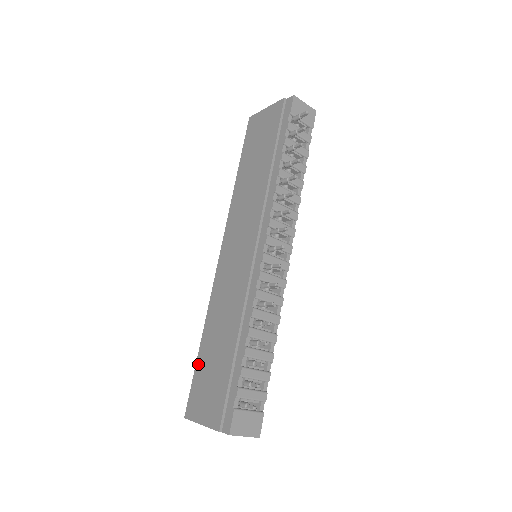
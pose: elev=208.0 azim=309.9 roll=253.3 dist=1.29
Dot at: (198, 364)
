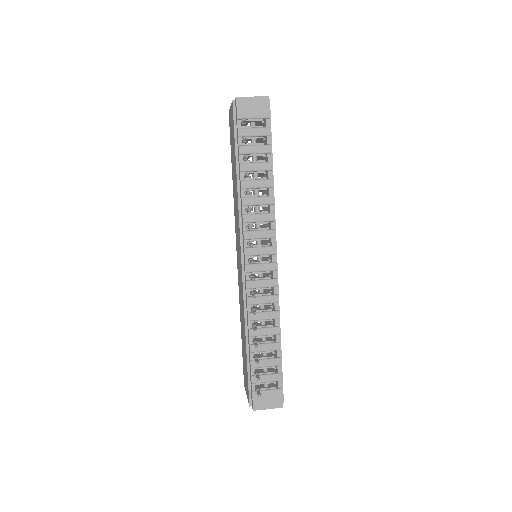
Dot at: (242, 346)
